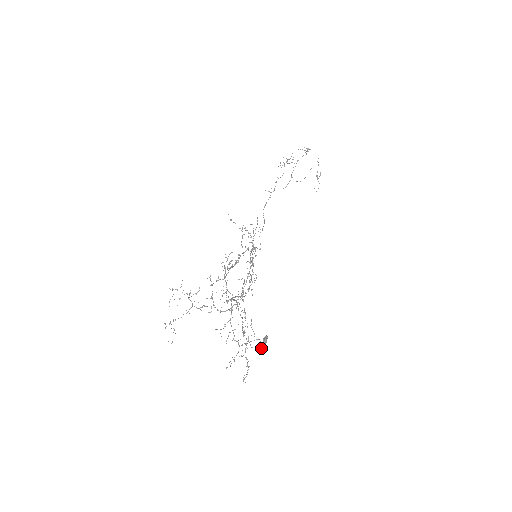
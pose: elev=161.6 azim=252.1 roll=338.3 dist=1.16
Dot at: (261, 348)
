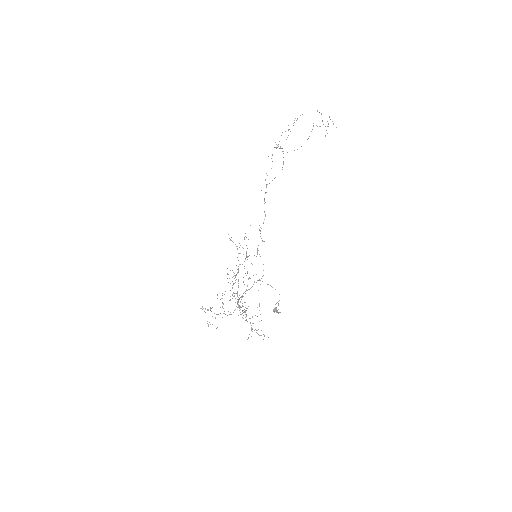
Dot at: (277, 312)
